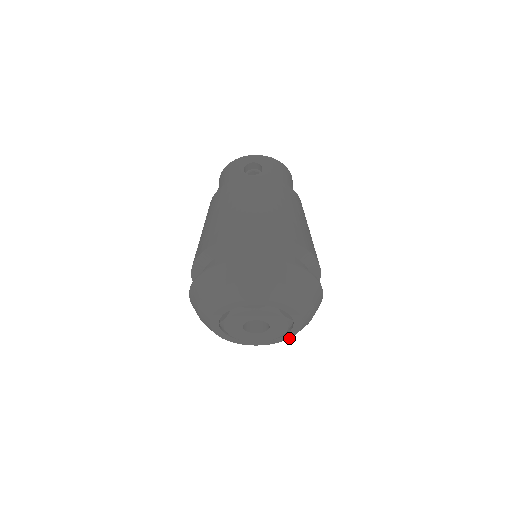
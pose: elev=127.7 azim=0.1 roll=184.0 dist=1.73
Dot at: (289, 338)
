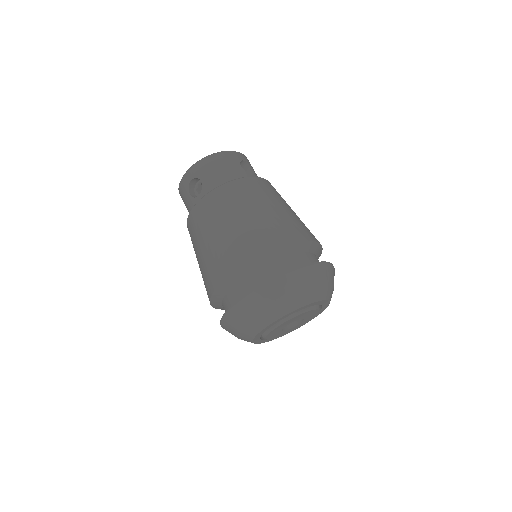
Dot at: (328, 305)
